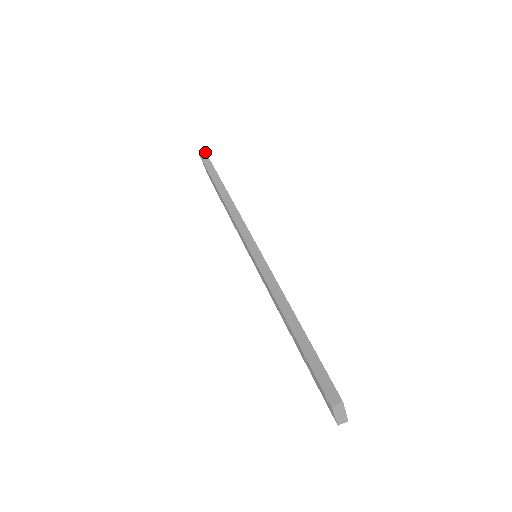
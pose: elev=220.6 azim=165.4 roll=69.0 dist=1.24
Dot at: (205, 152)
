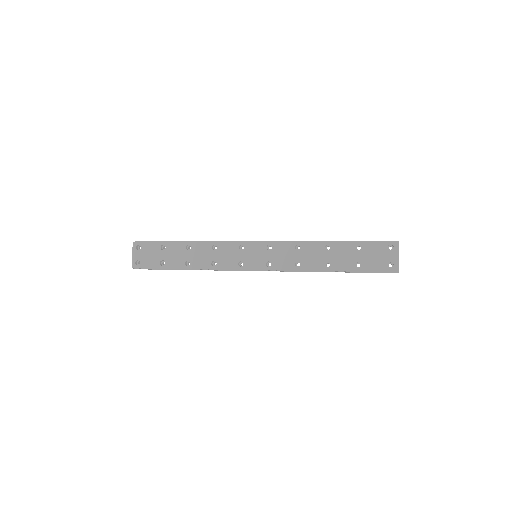
Dot at: (137, 241)
